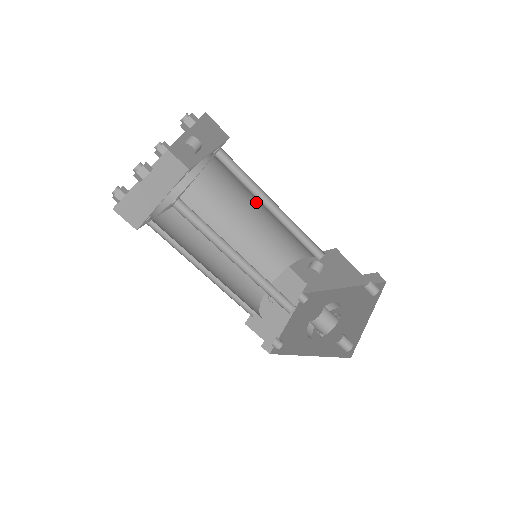
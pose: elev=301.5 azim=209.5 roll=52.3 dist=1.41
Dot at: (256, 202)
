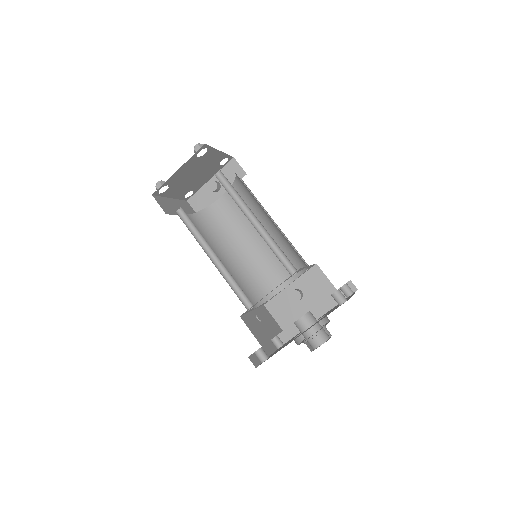
Dot at: (254, 231)
